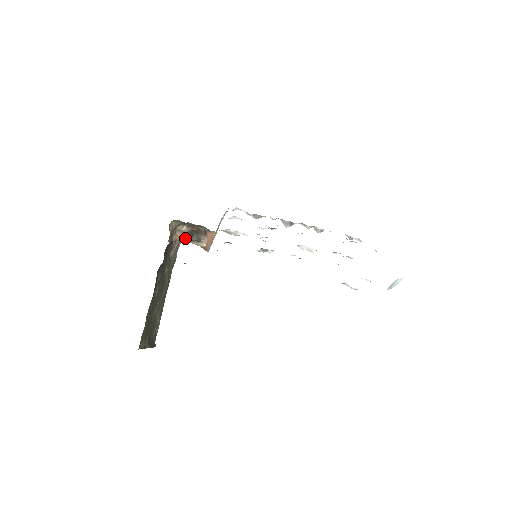
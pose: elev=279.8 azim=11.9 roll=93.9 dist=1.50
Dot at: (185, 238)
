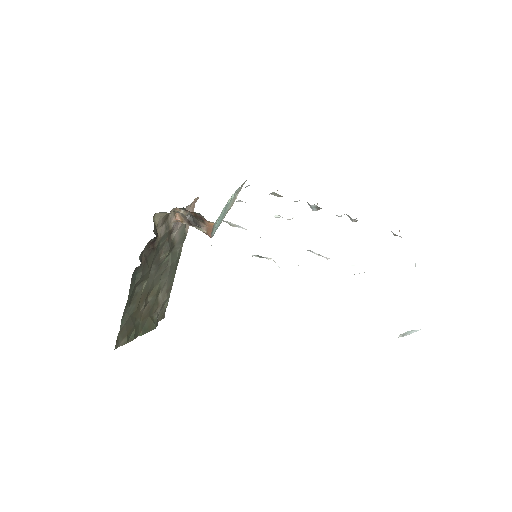
Dot at: (185, 221)
